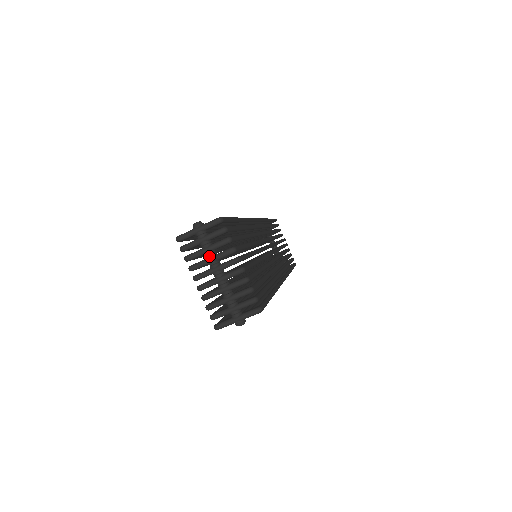
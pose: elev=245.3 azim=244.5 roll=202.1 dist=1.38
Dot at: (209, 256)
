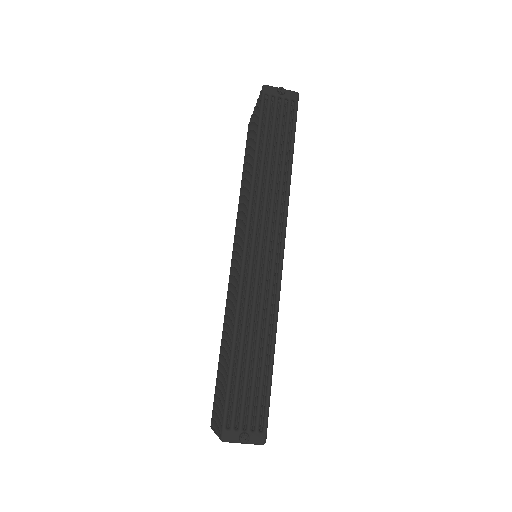
Dot at: occluded
